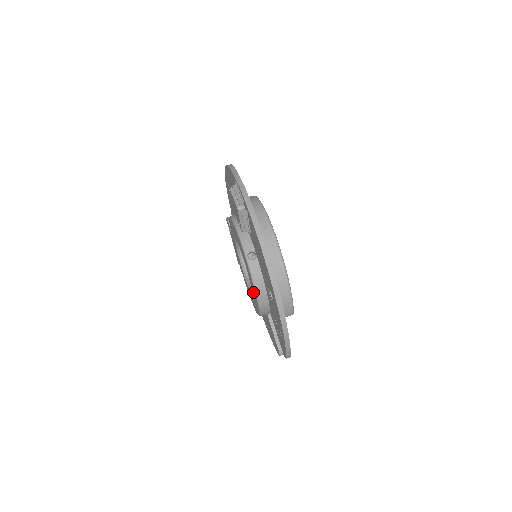
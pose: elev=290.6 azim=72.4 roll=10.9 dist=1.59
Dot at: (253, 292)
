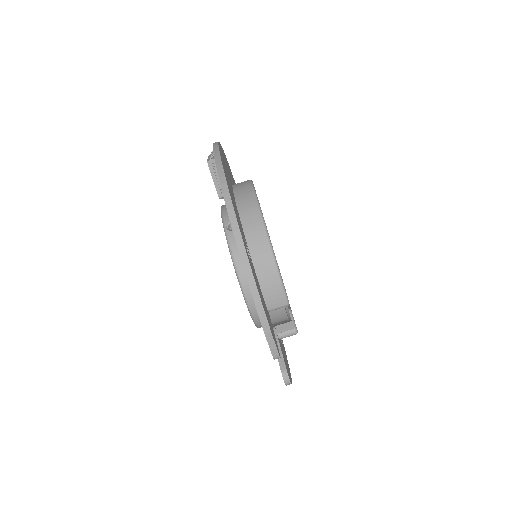
Dot at: occluded
